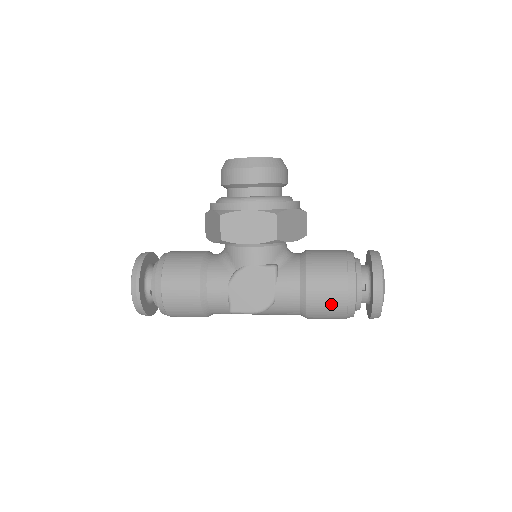
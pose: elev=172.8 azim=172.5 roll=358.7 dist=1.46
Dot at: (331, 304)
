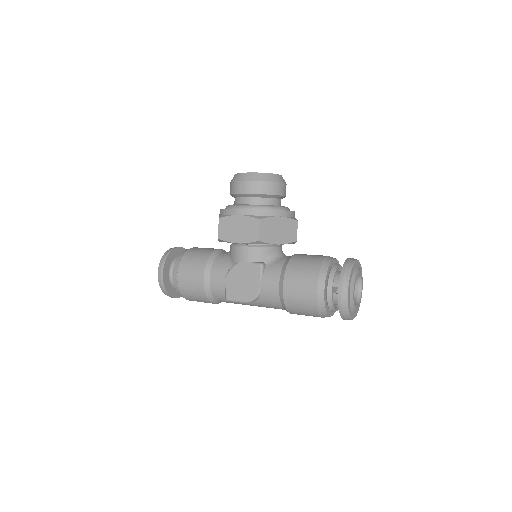
Dot at: (303, 301)
